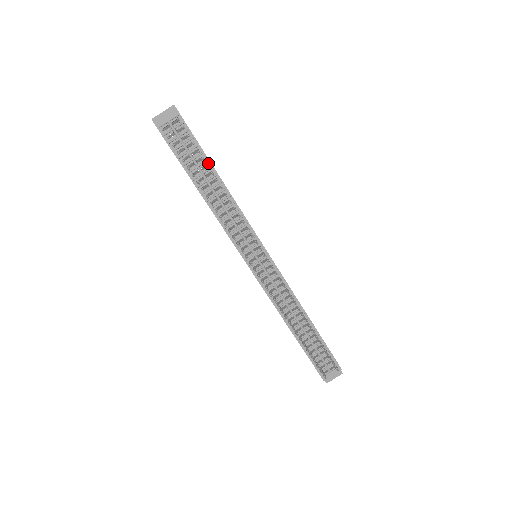
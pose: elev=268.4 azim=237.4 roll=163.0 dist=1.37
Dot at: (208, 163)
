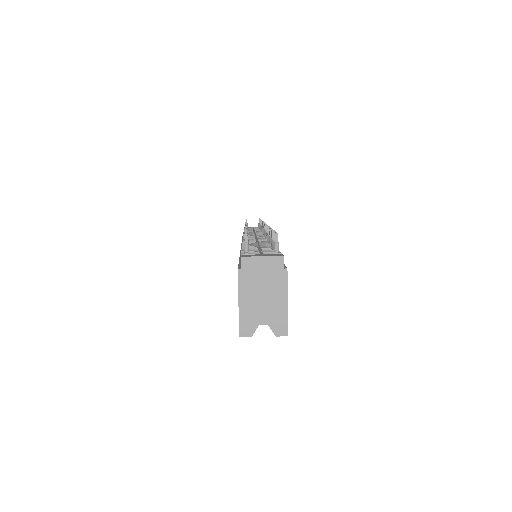
Dot at: occluded
